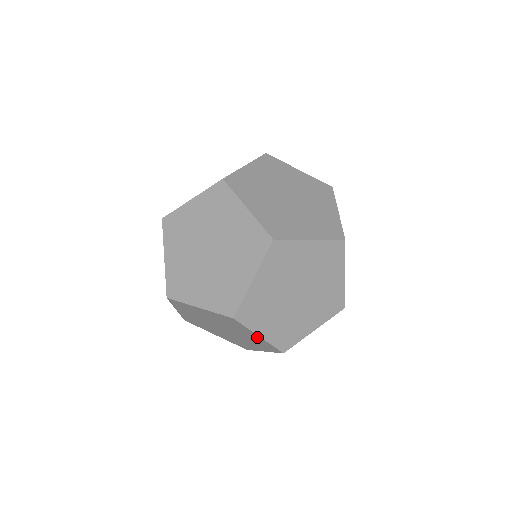
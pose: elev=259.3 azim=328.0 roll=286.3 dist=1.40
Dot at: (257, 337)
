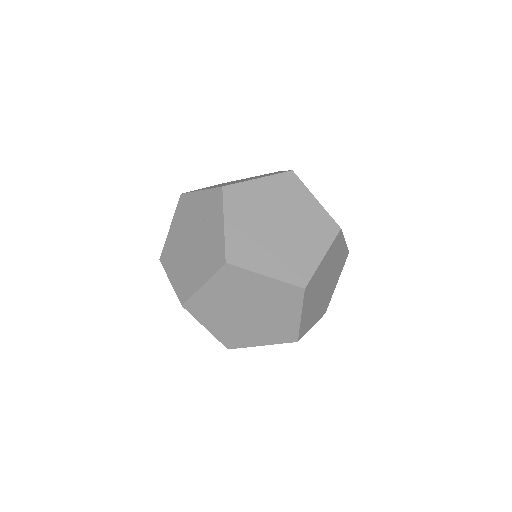
Dot at: (294, 318)
